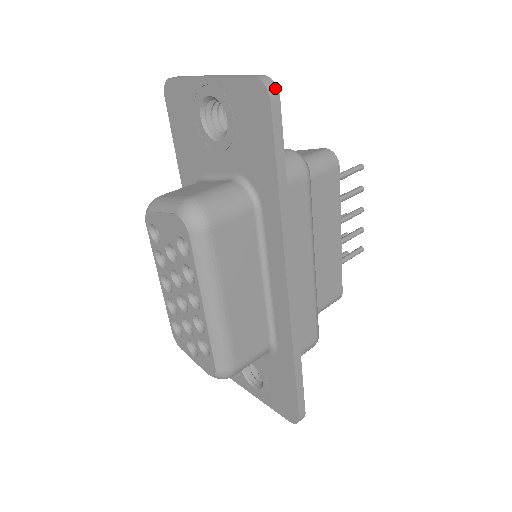
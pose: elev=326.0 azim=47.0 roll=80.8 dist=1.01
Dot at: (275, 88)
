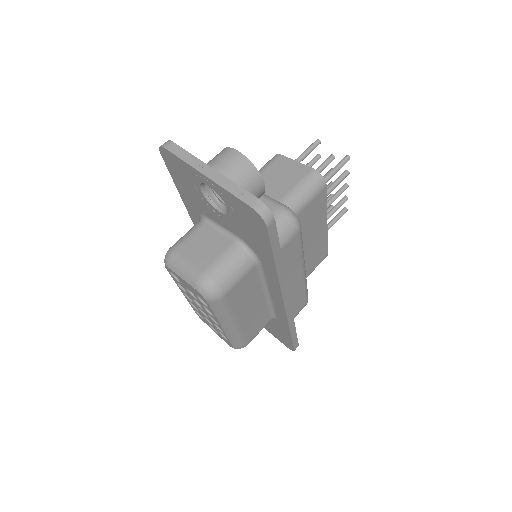
Dot at: (270, 215)
